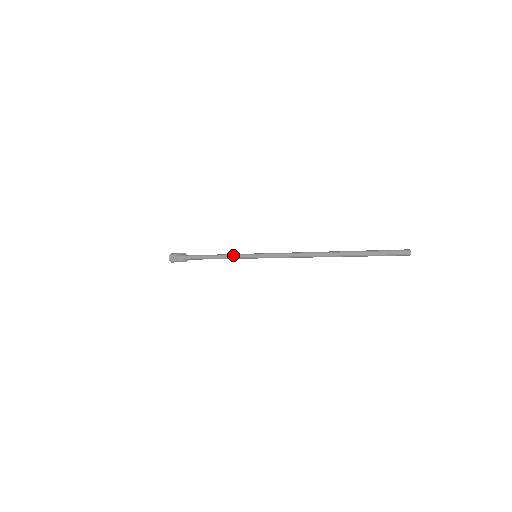
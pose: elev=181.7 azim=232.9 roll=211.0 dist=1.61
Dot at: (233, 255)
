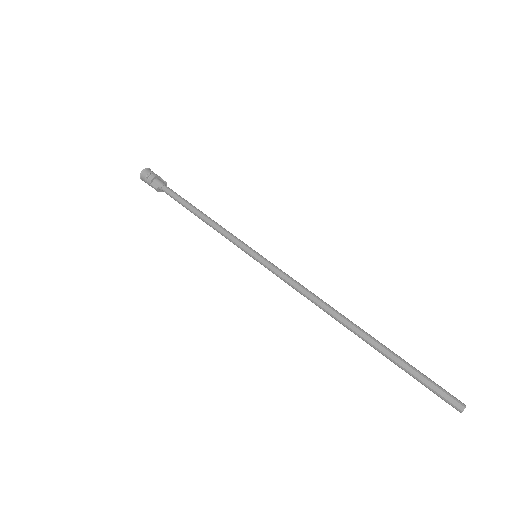
Dot at: (227, 232)
